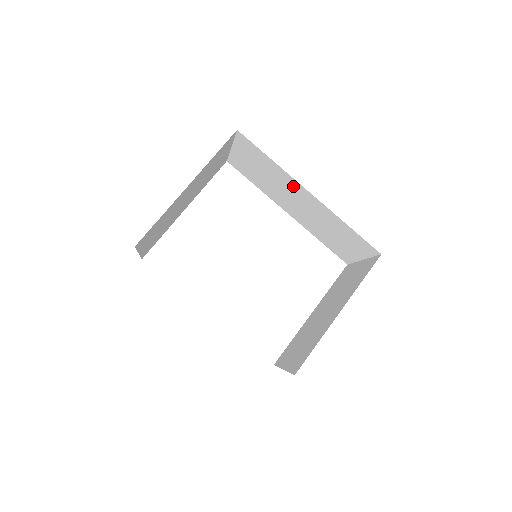
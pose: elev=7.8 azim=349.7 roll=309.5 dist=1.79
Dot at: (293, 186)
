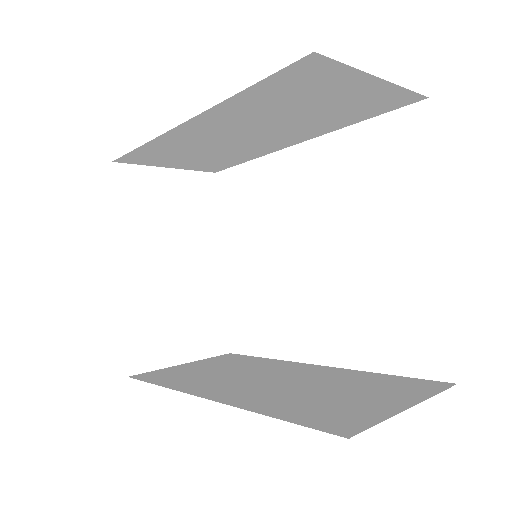
Dot at: (190, 135)
